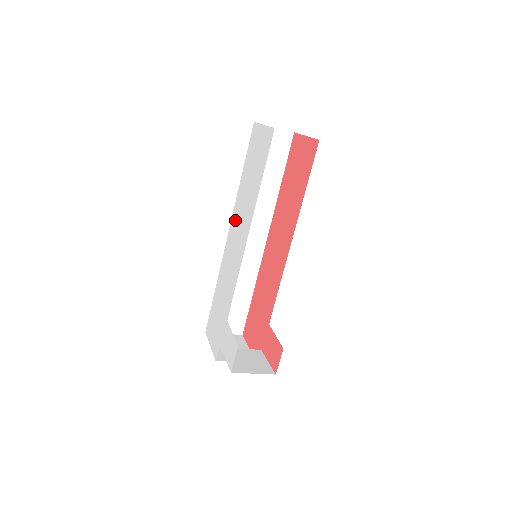
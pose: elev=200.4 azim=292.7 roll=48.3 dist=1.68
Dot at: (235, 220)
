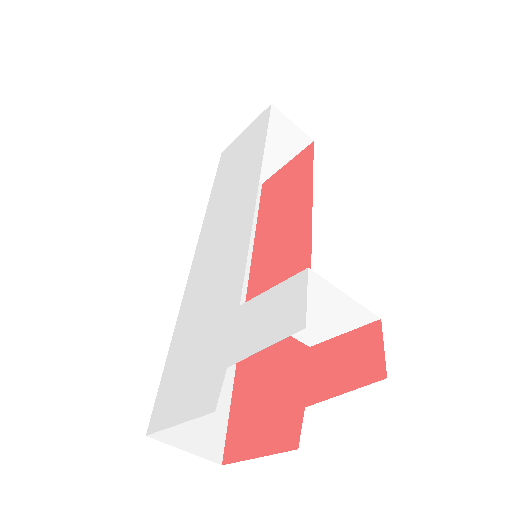
Dot at: (211, 224)
